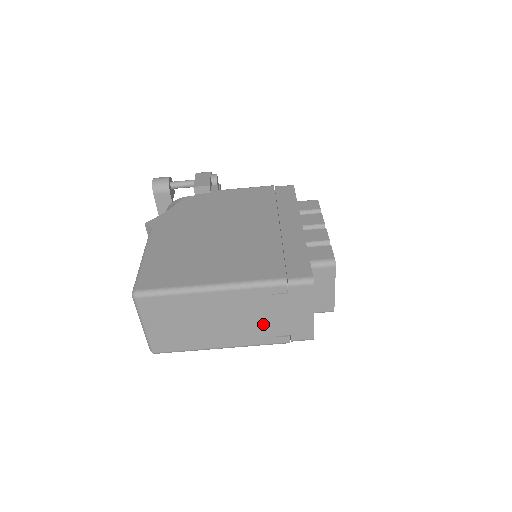
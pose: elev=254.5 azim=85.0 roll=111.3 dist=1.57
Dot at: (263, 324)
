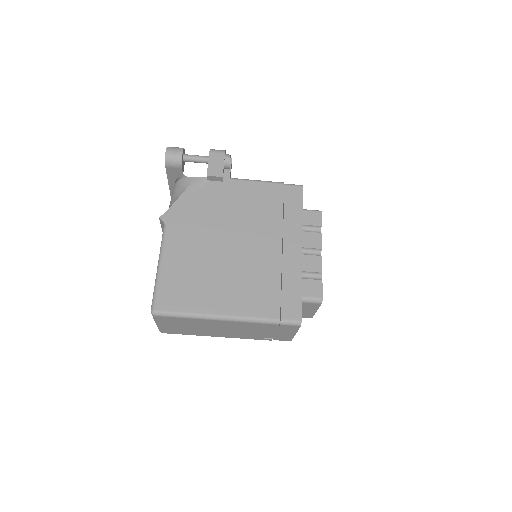
Dot at: (254, 333)
